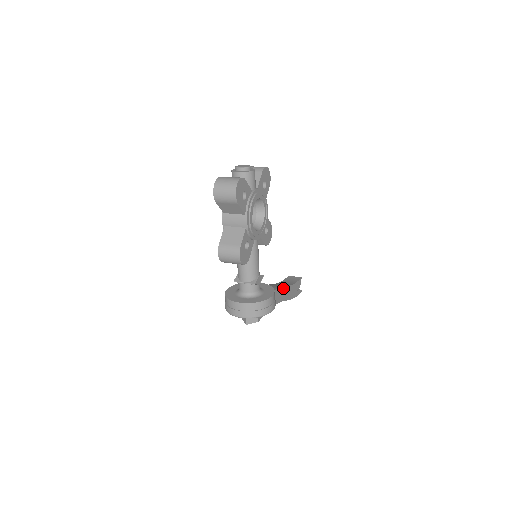
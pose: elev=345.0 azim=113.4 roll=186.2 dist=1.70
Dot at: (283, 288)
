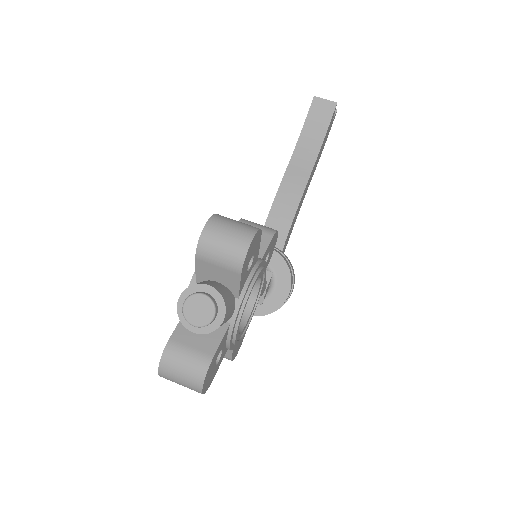
Dot at: (305, 188)
